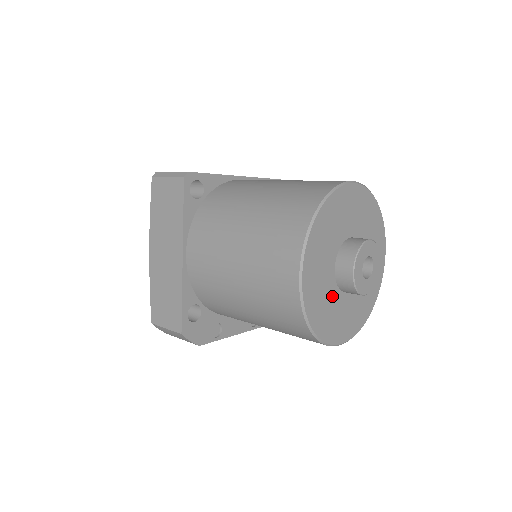
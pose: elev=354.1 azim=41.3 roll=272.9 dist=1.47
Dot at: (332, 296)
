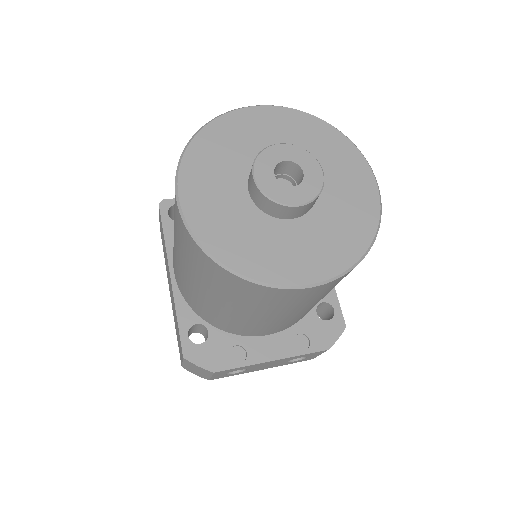
Dot at: (254, 224)
